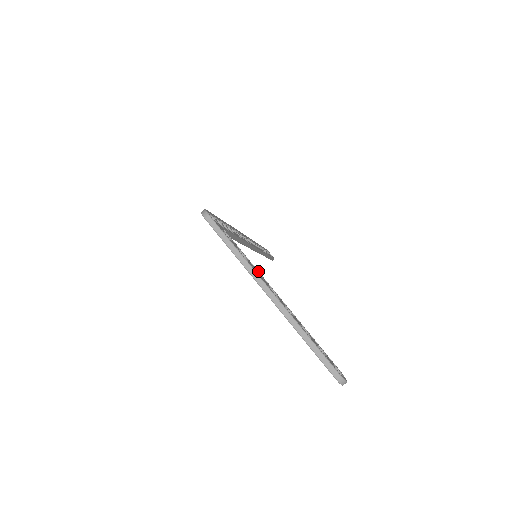
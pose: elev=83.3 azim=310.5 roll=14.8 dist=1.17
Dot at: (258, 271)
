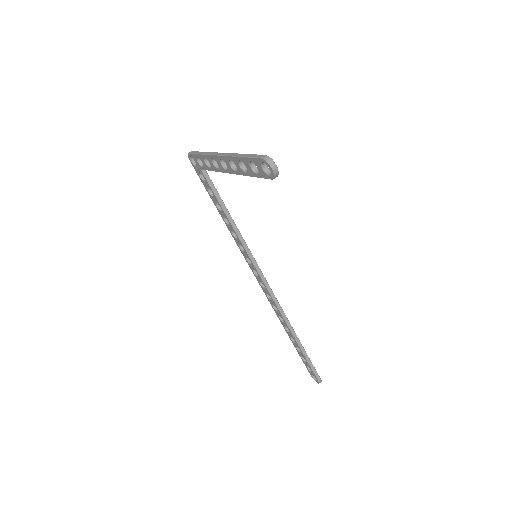
Dot at: occluded
